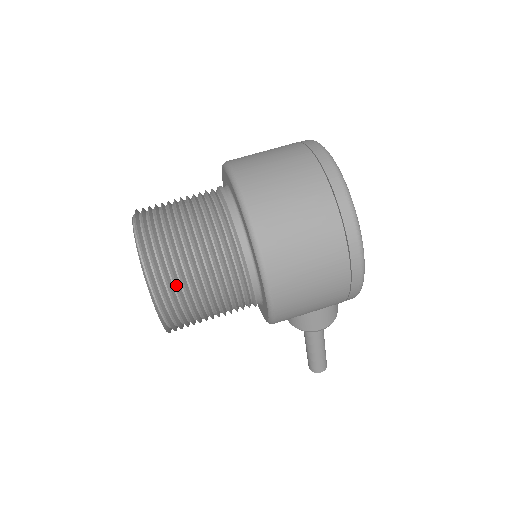
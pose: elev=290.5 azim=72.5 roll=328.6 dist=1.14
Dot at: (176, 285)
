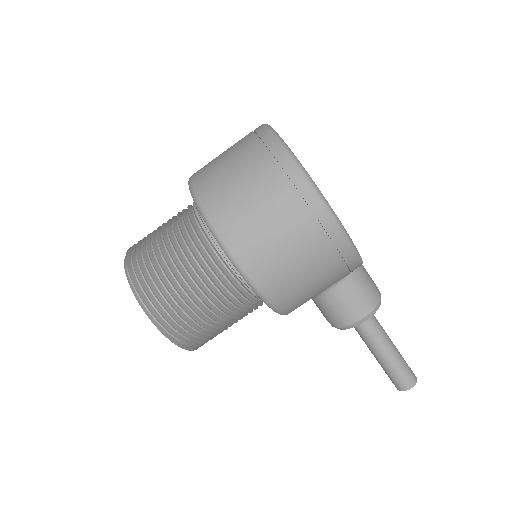
Dot at: (157, 285)
